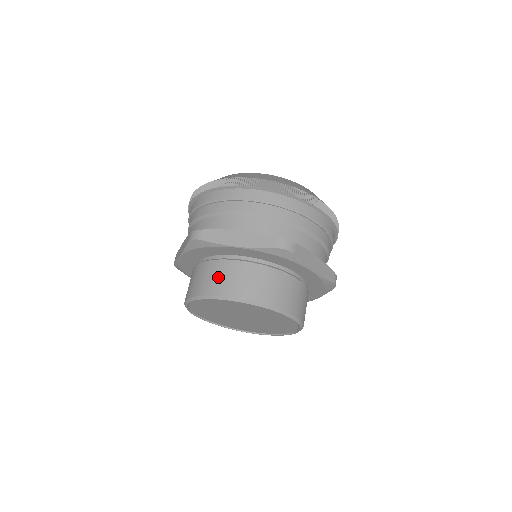
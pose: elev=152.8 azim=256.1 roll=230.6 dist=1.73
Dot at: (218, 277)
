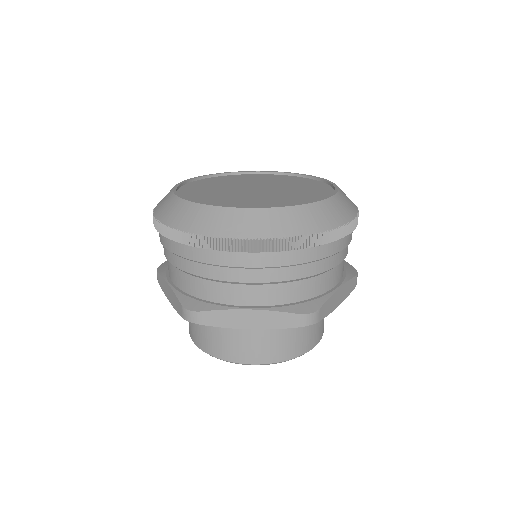
Dot at: (230, 343)
